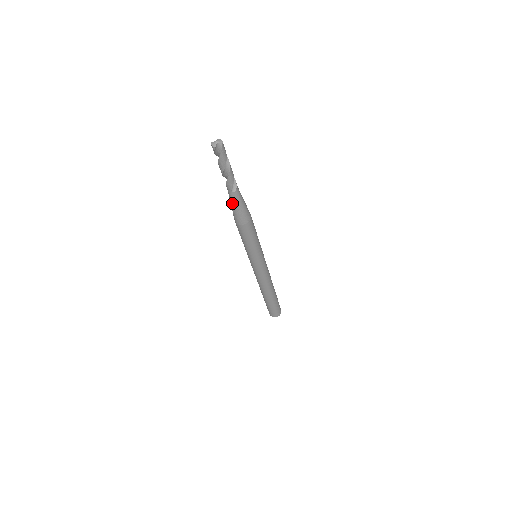
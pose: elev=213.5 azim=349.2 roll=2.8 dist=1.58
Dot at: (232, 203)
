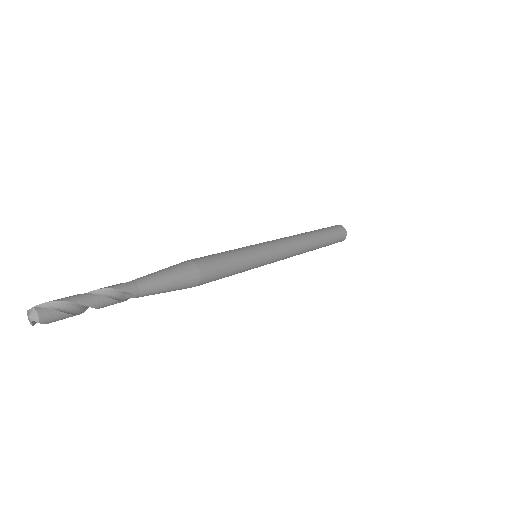
Dot at: occluded
